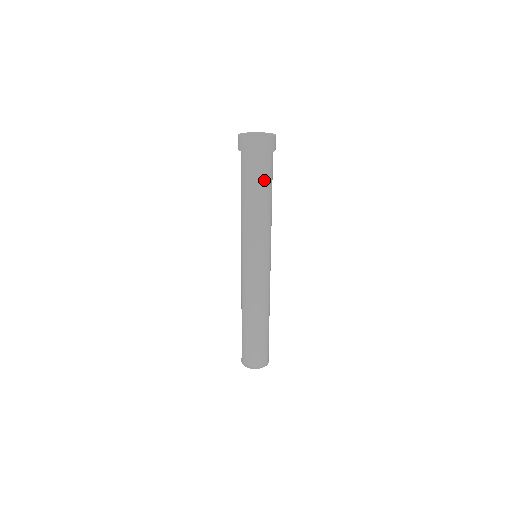
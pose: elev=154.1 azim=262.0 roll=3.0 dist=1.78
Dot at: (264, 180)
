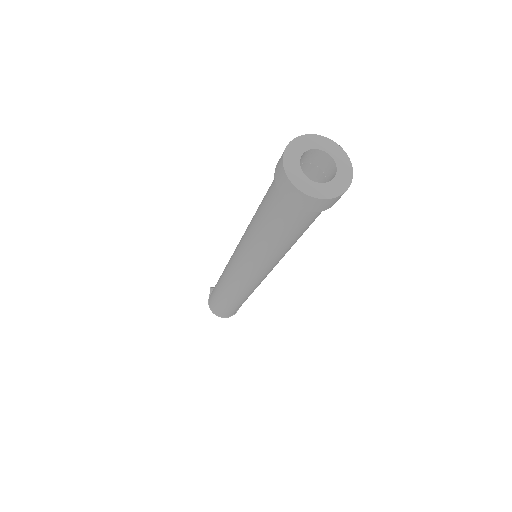
Dot at: occluded
